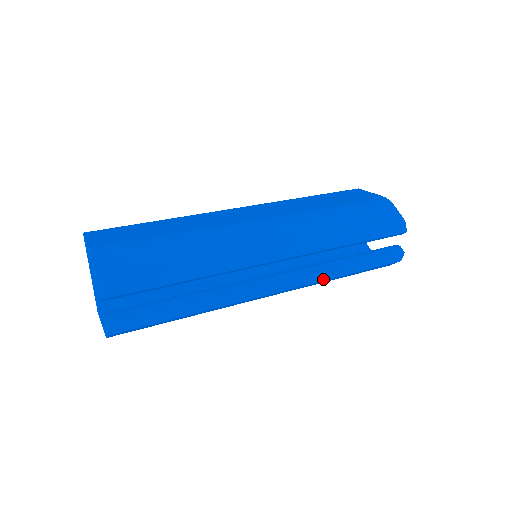
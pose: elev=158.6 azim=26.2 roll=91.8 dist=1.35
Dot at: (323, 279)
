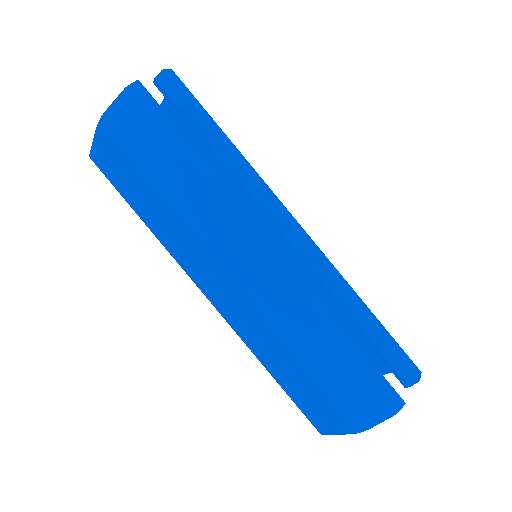
Dot at: (310, 307)
